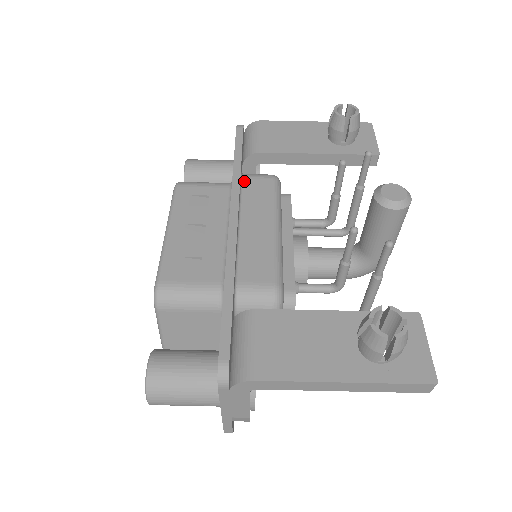
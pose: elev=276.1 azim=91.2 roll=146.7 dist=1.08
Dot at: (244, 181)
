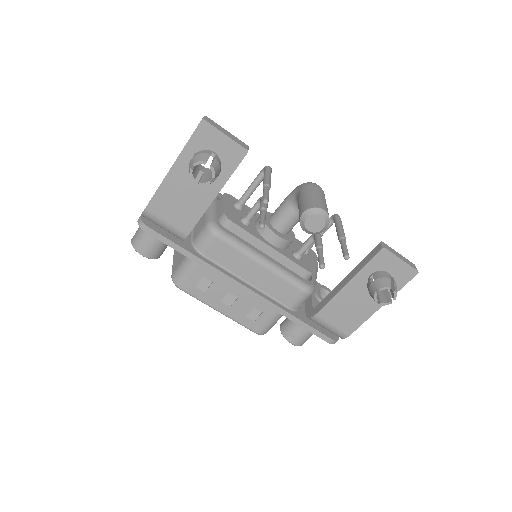
Dot at: (207, 256)
